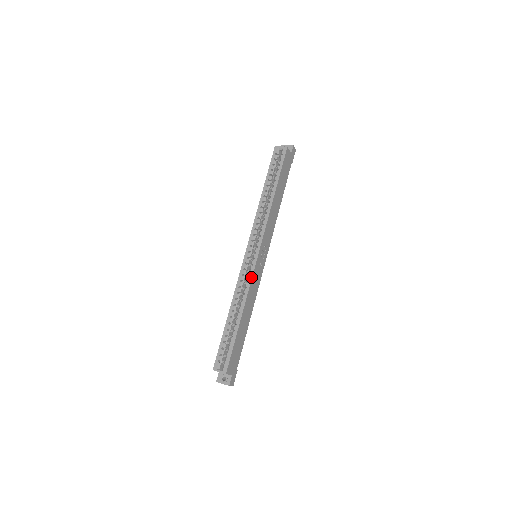
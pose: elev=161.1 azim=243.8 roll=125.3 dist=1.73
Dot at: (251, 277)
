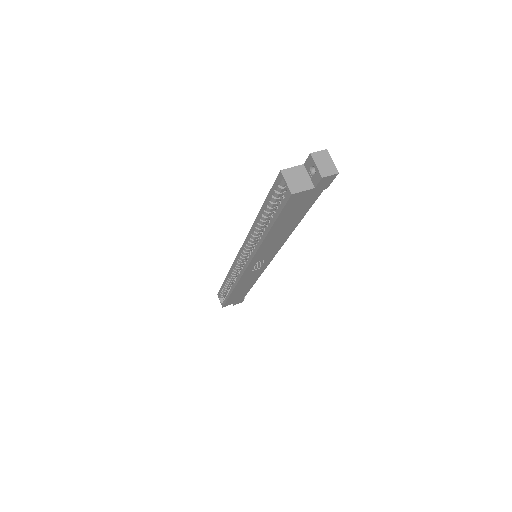
Dot at: (239, 278)
